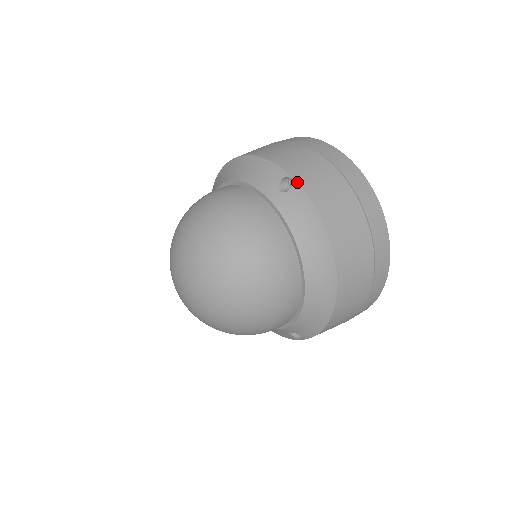
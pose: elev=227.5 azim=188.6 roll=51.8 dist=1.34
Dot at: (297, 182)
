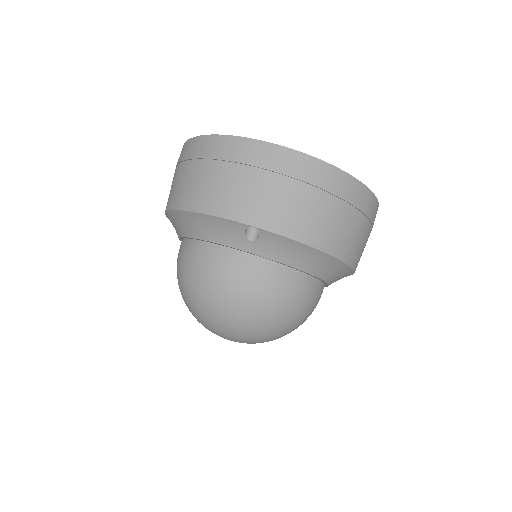
Dot at: (262, 229)
